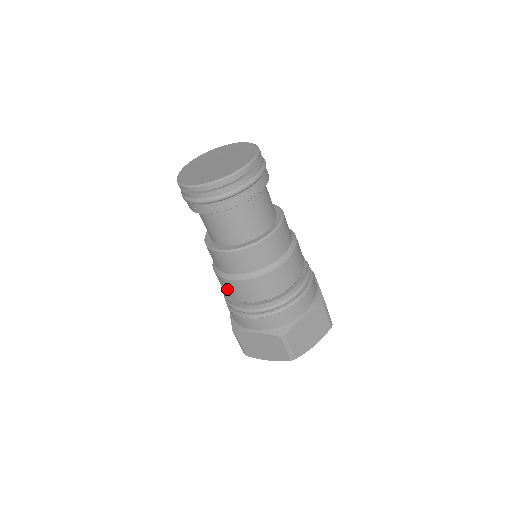
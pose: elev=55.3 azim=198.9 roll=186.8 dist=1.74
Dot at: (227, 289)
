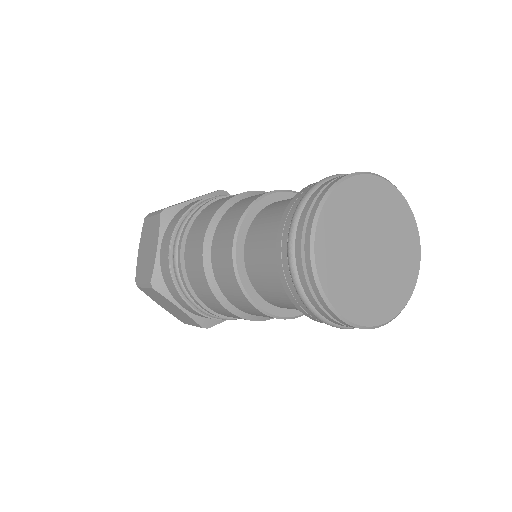
Dot at: occluded
